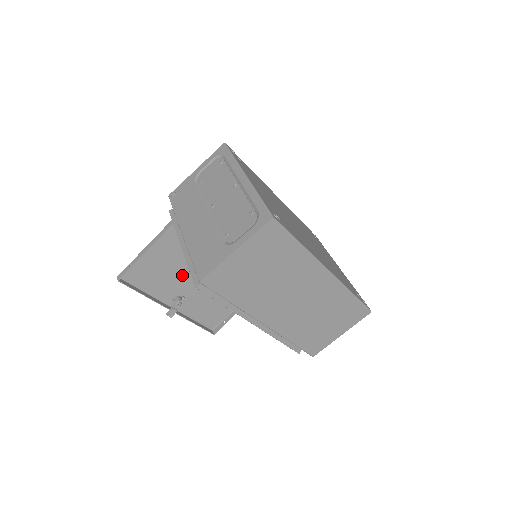
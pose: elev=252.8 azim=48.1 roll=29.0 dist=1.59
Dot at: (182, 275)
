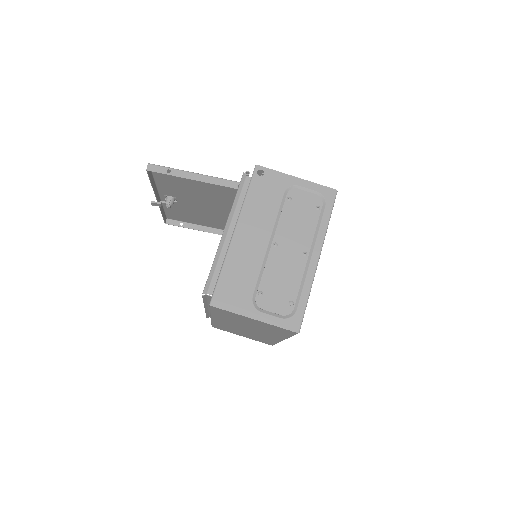
Dot at: (194, 196)
